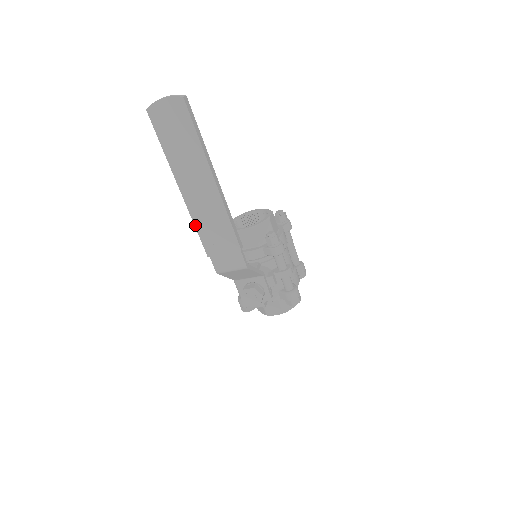
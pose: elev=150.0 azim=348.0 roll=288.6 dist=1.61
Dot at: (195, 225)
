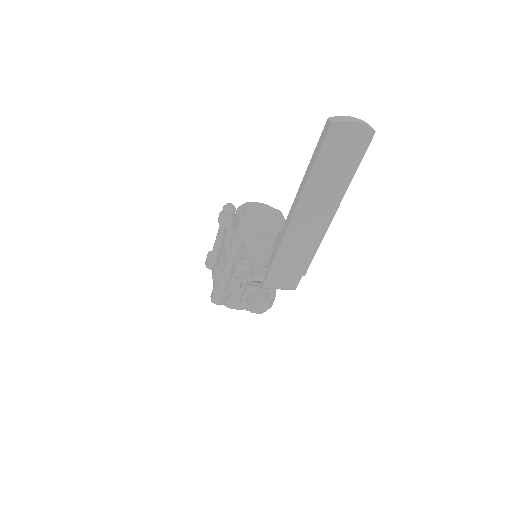
Dot at: (281, 243)
